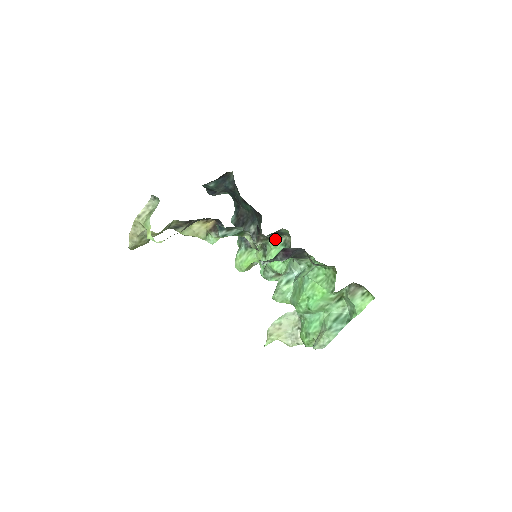
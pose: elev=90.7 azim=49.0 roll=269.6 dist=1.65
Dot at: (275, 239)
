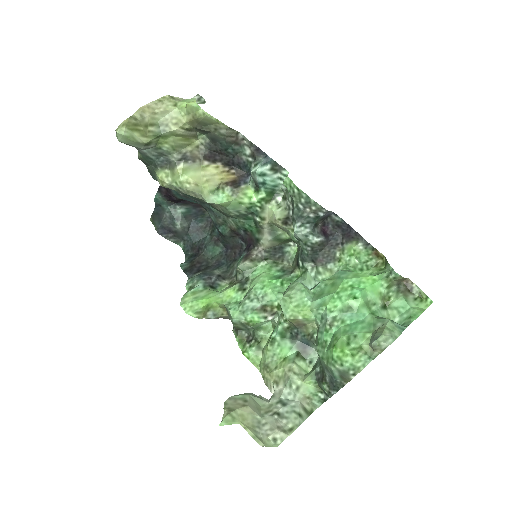
Dot at: (270, 263)
